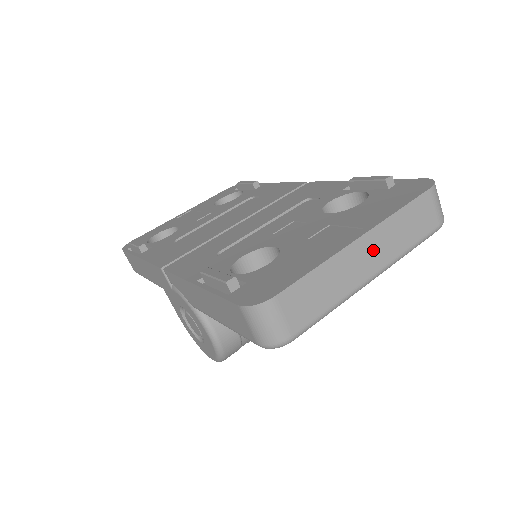
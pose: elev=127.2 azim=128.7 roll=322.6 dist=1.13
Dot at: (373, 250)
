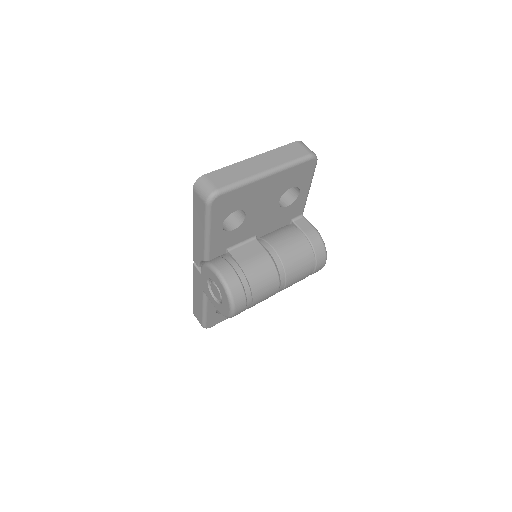
Dot at: (263, 161)
